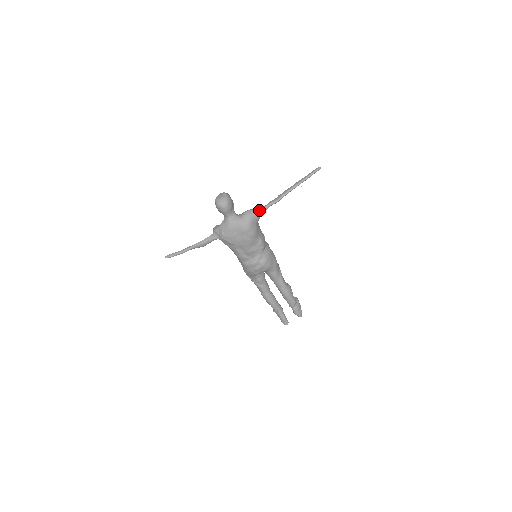
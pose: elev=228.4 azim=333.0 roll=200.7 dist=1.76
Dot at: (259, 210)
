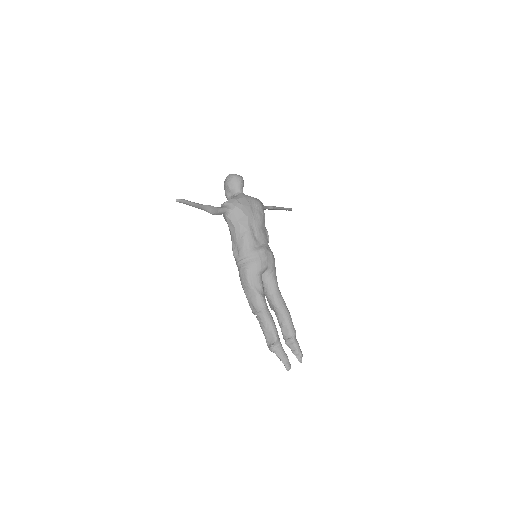
Dot at: occluded
